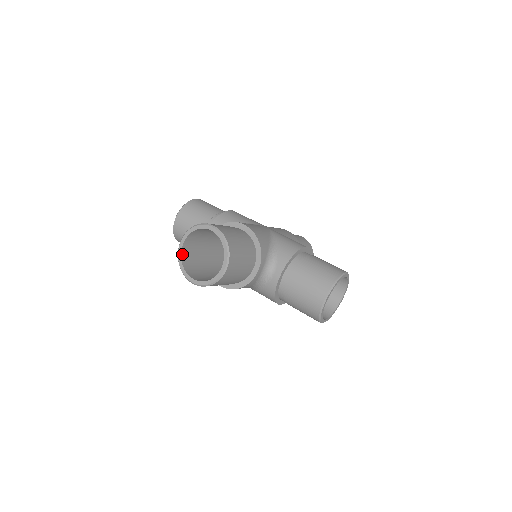
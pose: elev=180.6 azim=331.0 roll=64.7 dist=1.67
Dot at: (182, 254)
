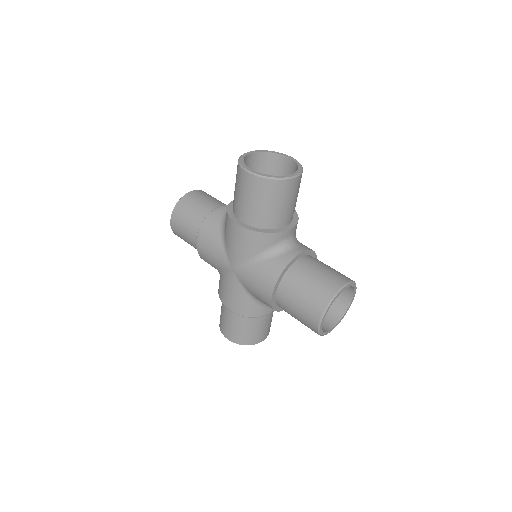
Dot at: (245, 158)
